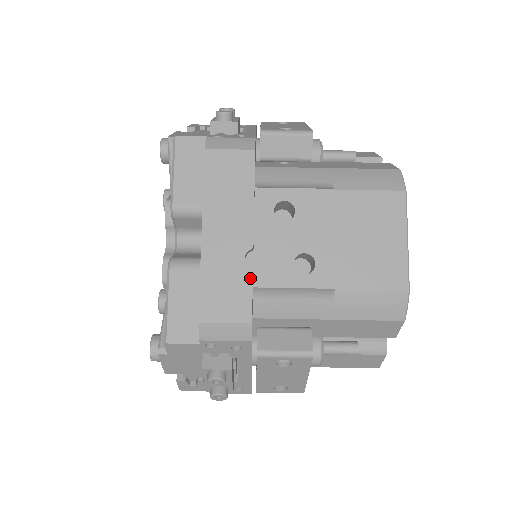
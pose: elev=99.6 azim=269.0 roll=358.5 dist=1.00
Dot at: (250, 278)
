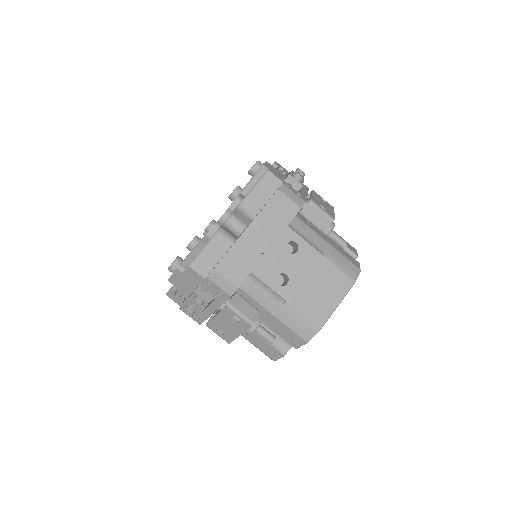
Dot at: (253, 266)
